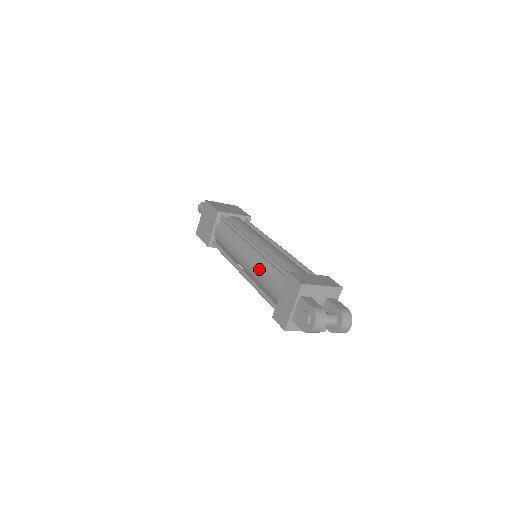
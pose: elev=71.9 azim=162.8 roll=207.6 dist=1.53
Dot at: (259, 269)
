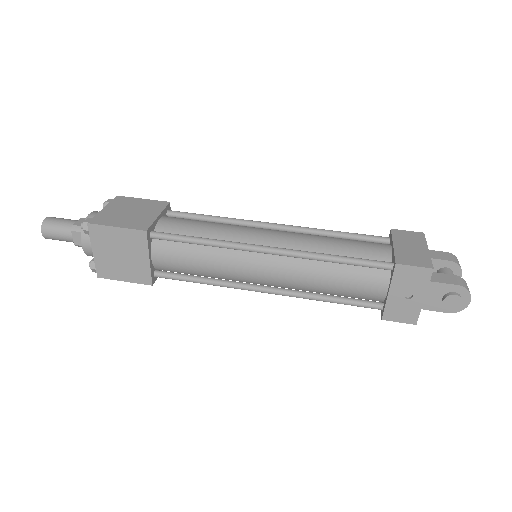
Dot at: (315, 277)
